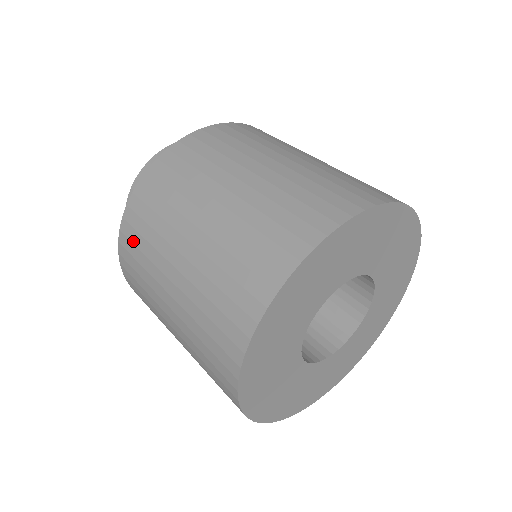
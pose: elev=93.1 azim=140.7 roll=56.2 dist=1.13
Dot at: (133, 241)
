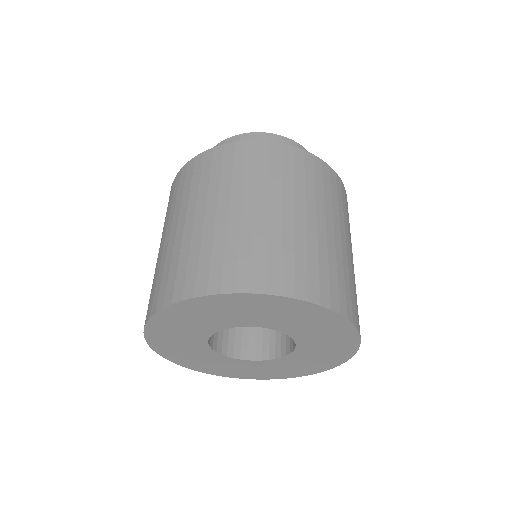
Dot at: (203, 168)
